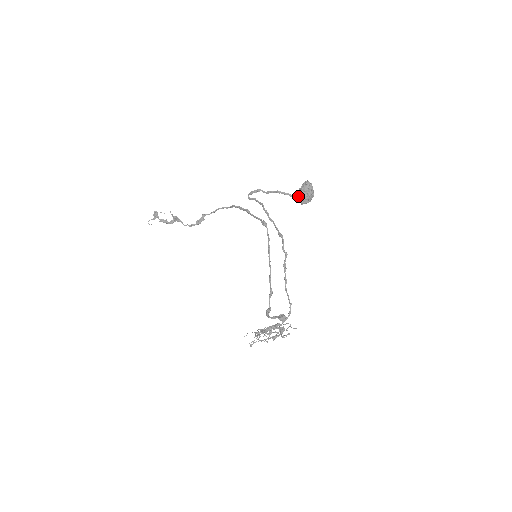
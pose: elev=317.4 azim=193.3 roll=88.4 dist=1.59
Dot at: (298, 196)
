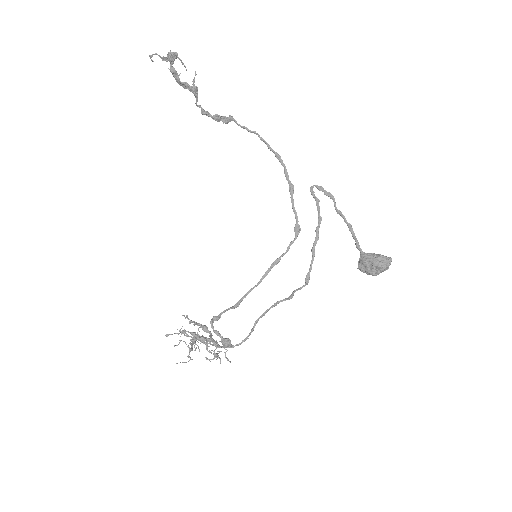
Dot at: (365, 260)
